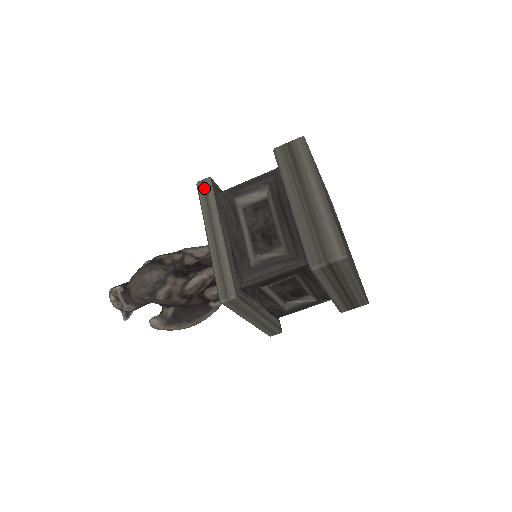
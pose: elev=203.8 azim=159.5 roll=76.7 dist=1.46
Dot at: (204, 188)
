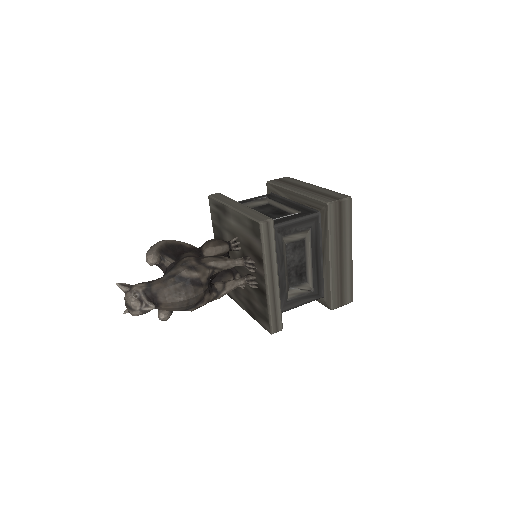
Dot at: (268, 232)
